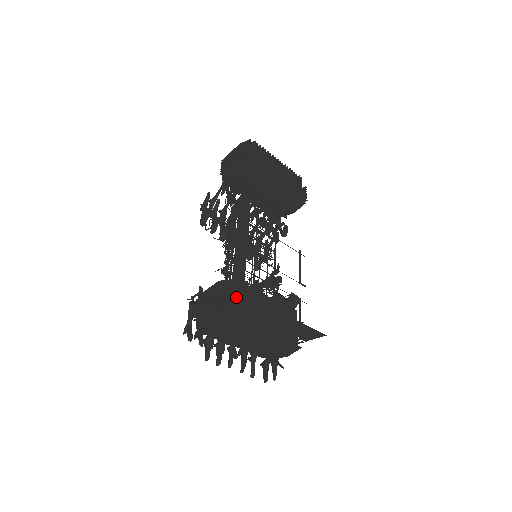
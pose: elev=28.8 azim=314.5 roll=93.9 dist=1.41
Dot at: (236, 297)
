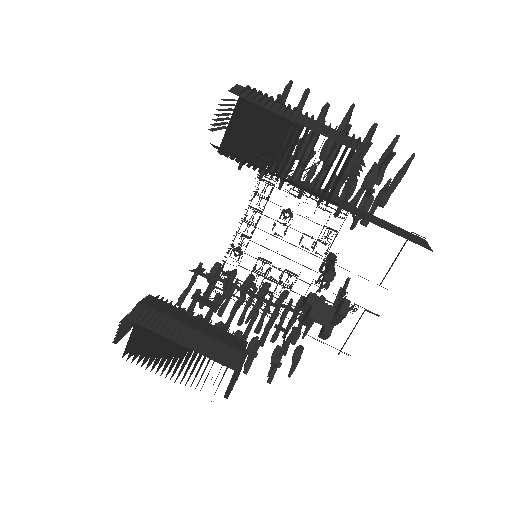
Dot at: occluded
